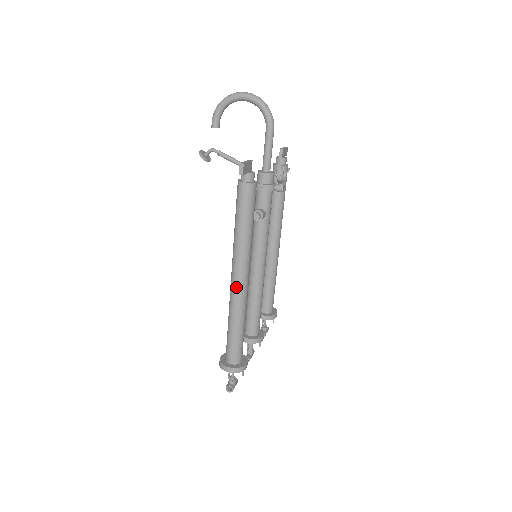
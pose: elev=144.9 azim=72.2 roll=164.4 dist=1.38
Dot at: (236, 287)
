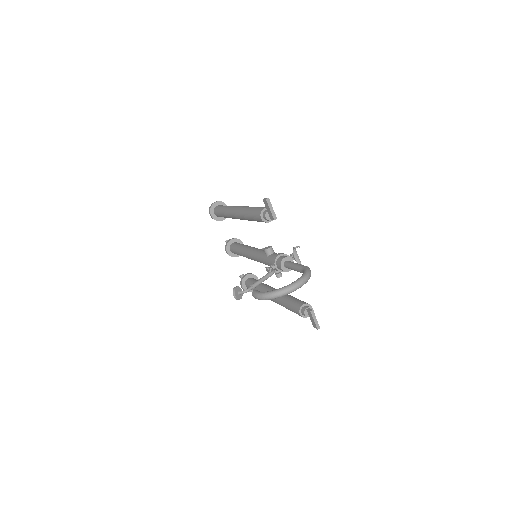
Dot at: occluded
